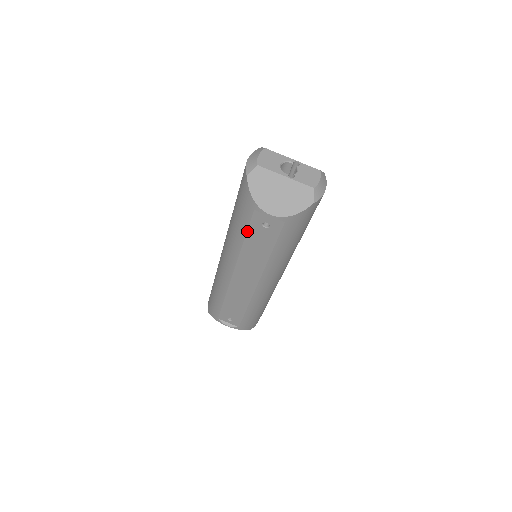
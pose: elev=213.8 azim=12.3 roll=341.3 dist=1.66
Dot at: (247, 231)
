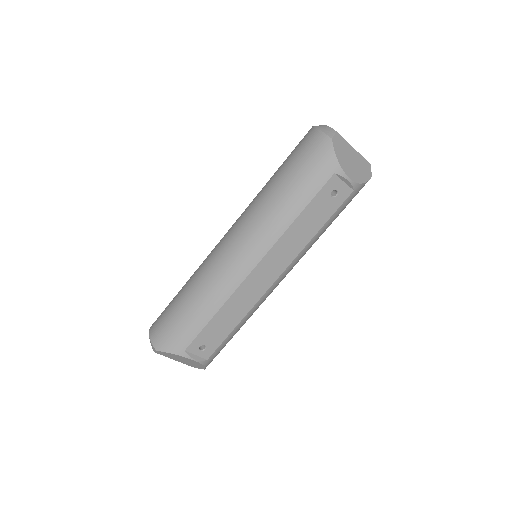
Dot at: (310, 201)
